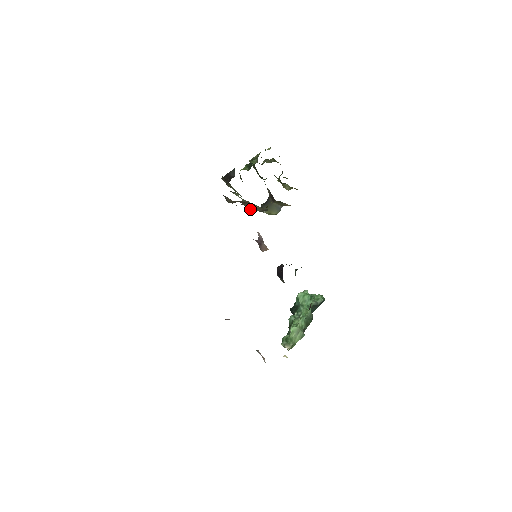
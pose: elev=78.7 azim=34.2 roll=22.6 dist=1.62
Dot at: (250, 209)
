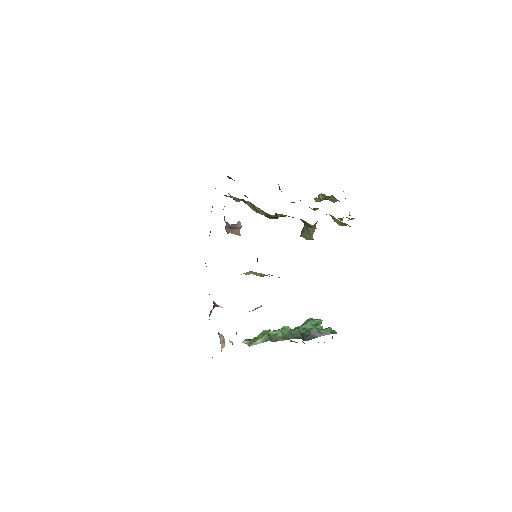
Dot at: (254, 210)
